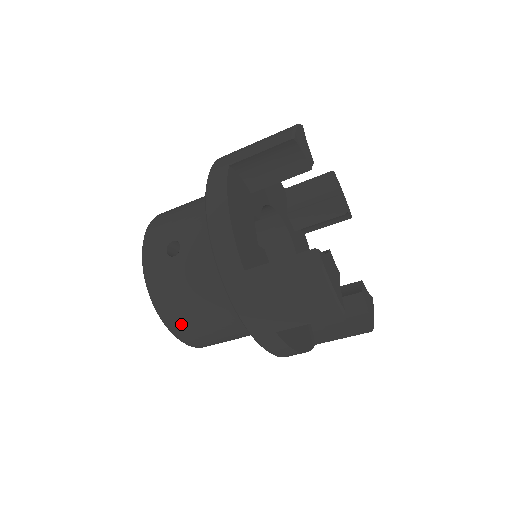
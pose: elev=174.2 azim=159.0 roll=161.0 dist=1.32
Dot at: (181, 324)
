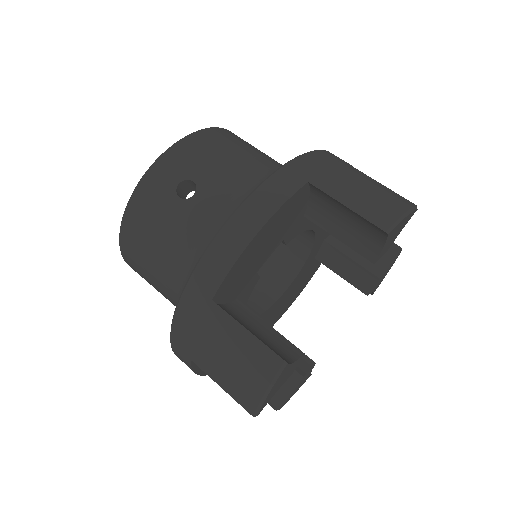
Dot at: (132, 251)
